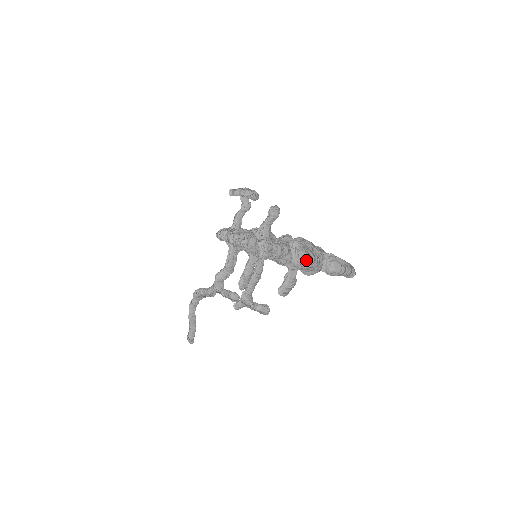
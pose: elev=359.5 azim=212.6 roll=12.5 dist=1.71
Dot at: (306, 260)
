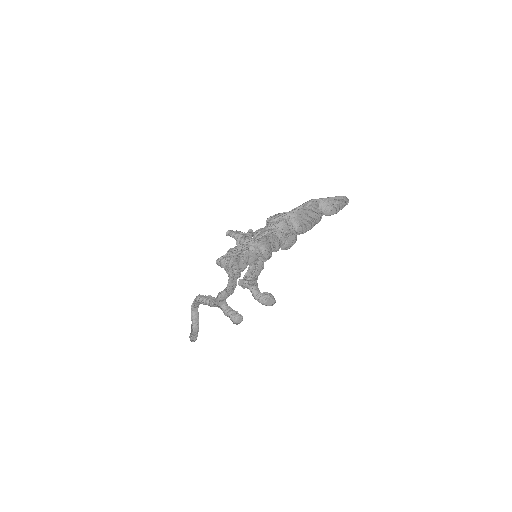
Dot at: (303, 232)
